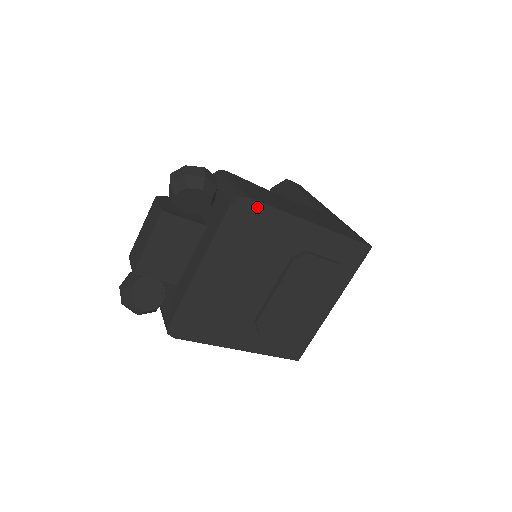
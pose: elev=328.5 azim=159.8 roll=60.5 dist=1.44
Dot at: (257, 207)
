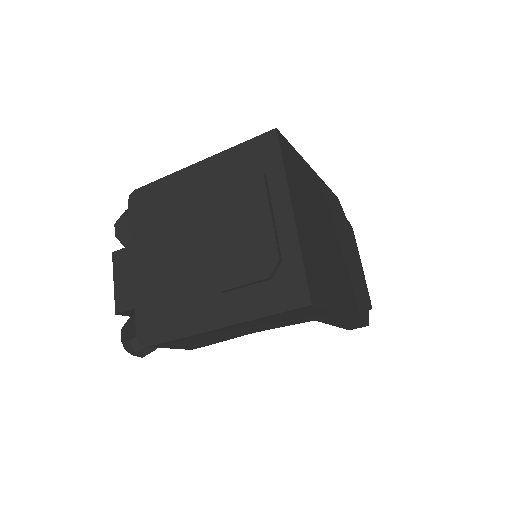
Dot at: (146, 190)
